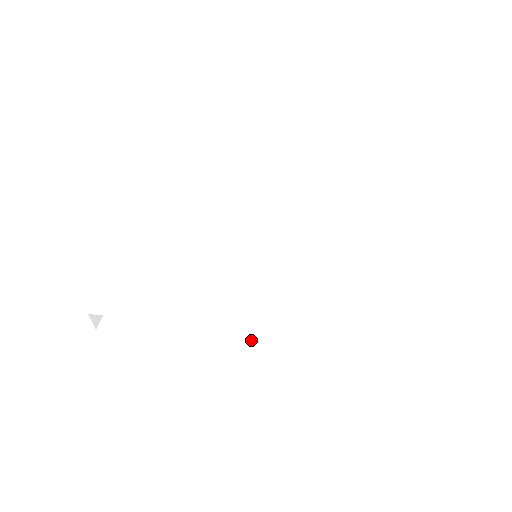
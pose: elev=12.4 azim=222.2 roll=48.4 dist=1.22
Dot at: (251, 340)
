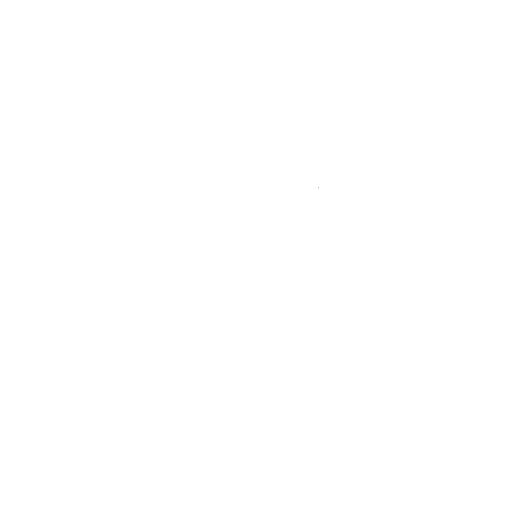
Dot at: (293, 321)
